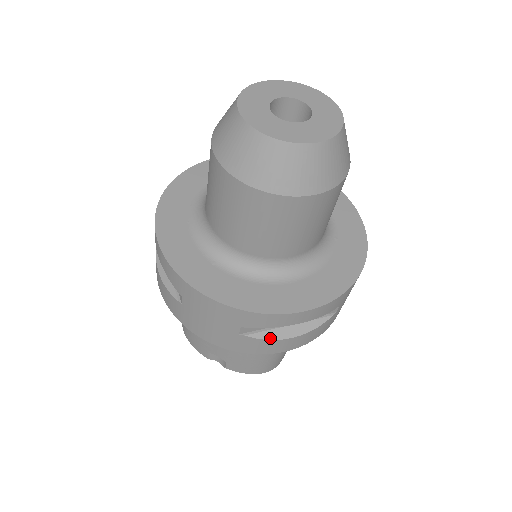
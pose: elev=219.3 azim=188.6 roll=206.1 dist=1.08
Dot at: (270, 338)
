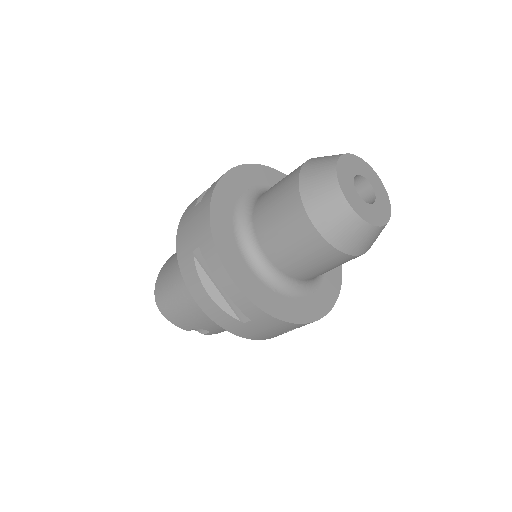
Dot at: occluded
